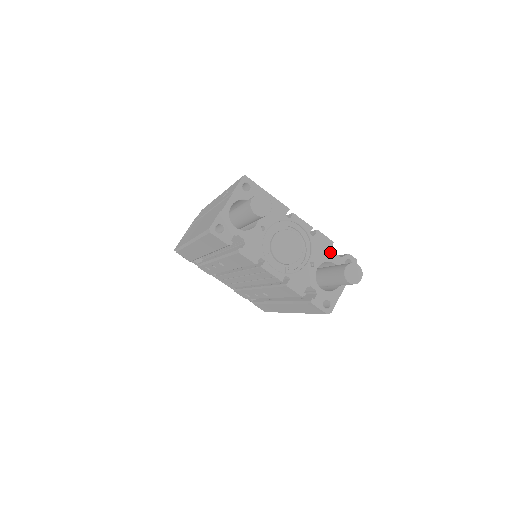
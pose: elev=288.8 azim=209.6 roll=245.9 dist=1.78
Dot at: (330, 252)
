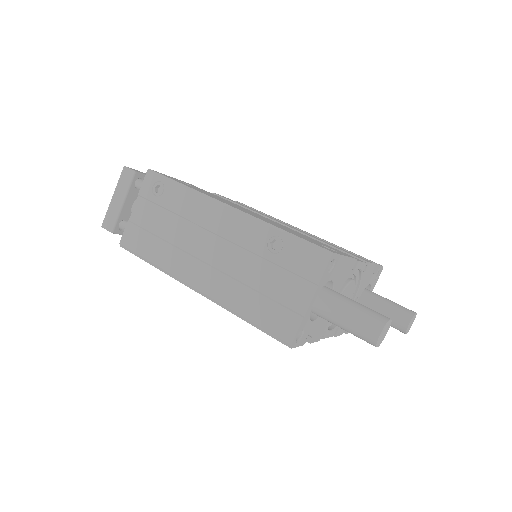
Dot at: (370, 276)
